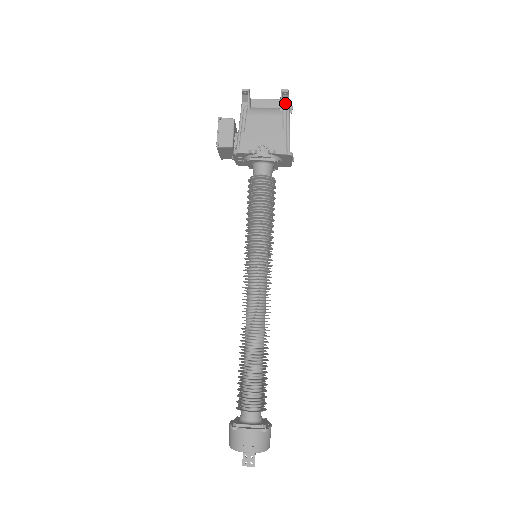
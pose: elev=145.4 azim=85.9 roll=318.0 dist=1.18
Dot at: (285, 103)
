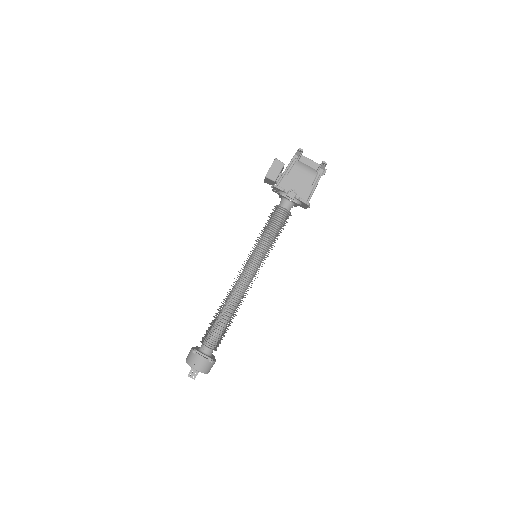
Dot at: (322, 169)
